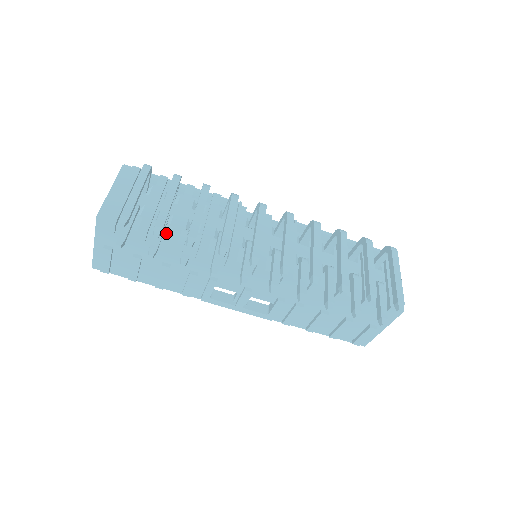
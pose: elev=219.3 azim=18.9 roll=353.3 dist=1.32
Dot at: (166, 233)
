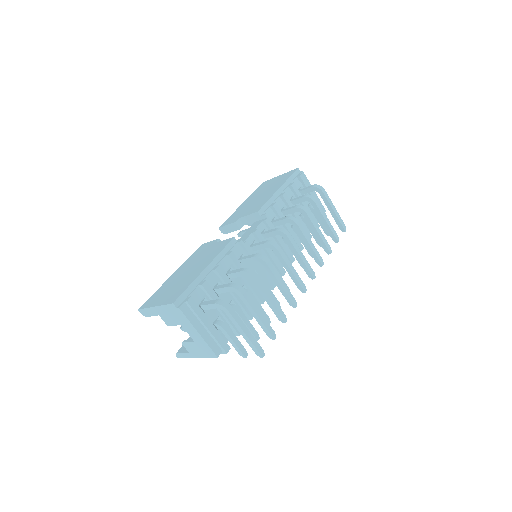
Dot at: occluded
